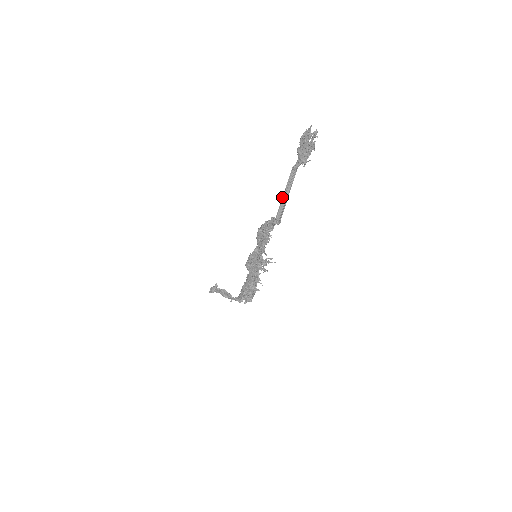
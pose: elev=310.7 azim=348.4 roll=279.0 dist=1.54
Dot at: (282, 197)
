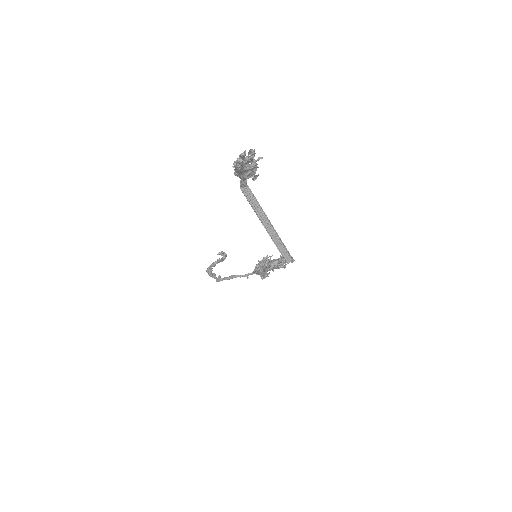
Dot at: occluded
